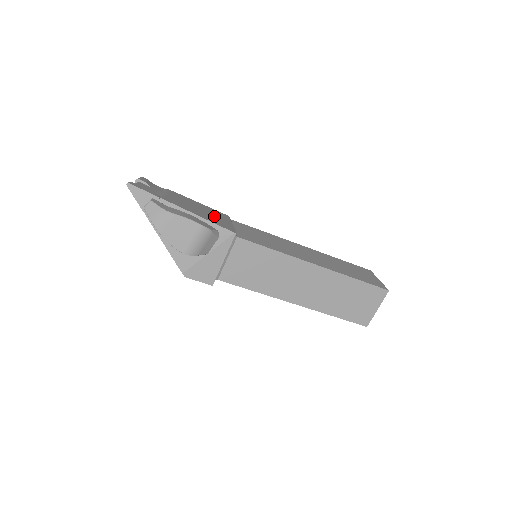
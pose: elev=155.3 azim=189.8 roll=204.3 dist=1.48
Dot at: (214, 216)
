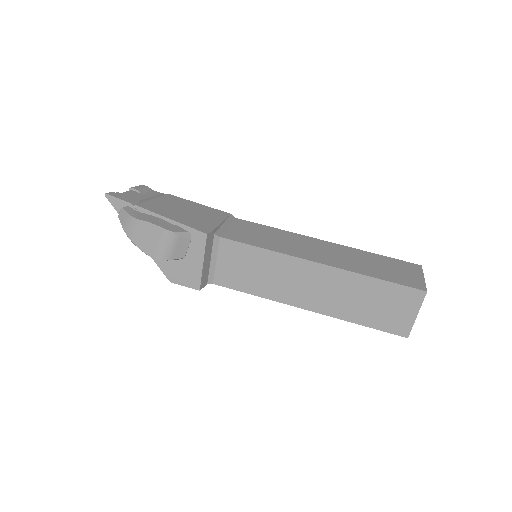
Dot at: (200, 217)
